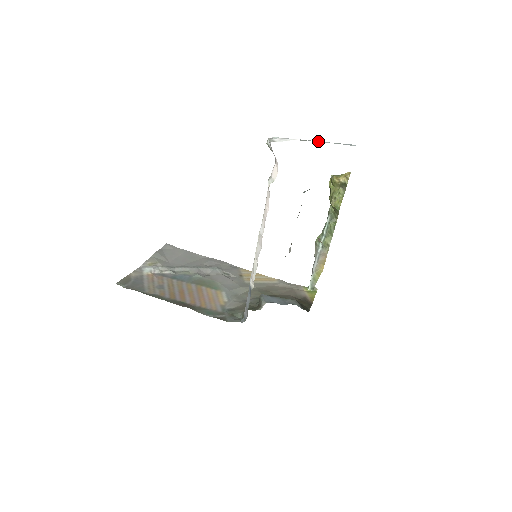
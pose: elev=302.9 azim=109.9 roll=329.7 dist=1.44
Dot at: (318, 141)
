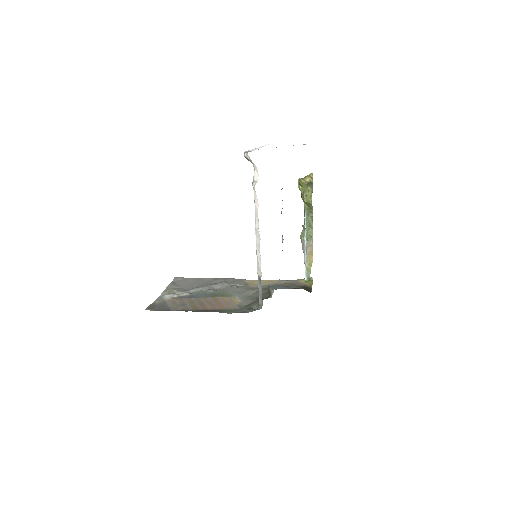
Dot at: occluded
